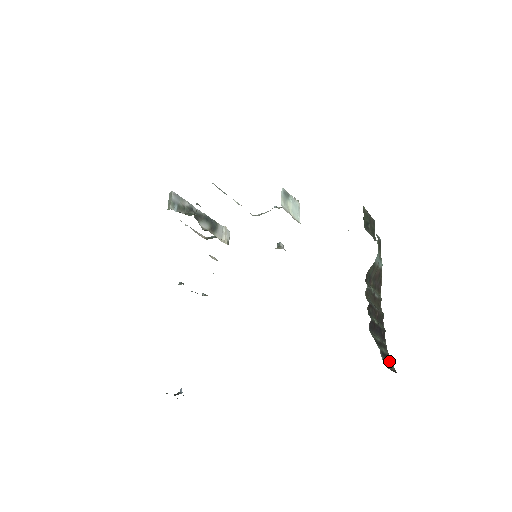
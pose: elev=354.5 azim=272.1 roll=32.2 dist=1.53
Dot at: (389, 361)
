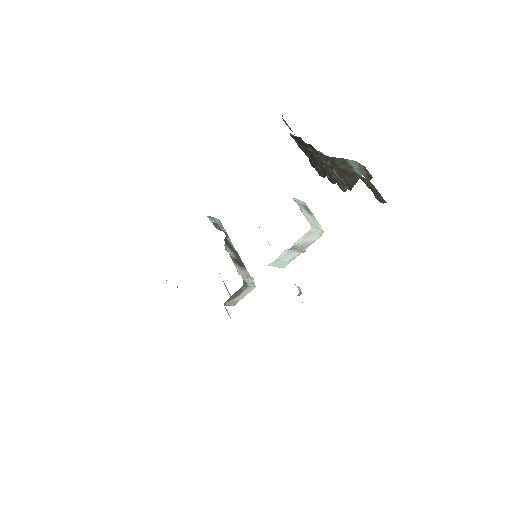
Dot at: occluded
